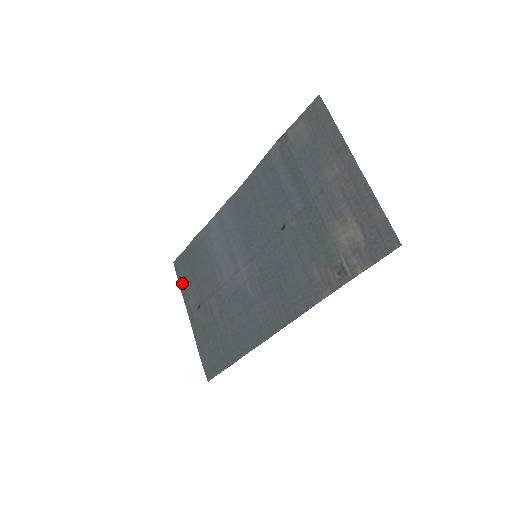
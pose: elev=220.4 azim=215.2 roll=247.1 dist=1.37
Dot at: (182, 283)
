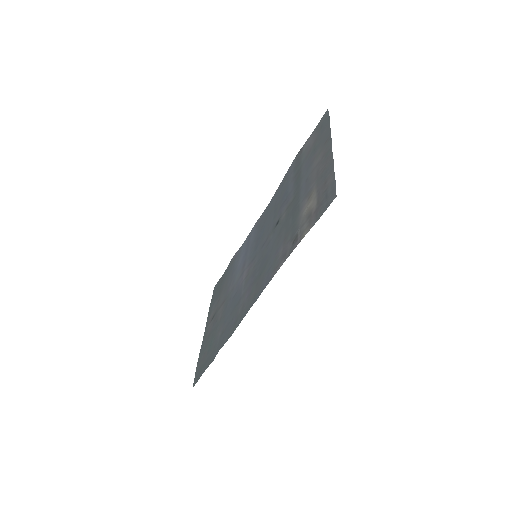
Dot at: (212, 302)
